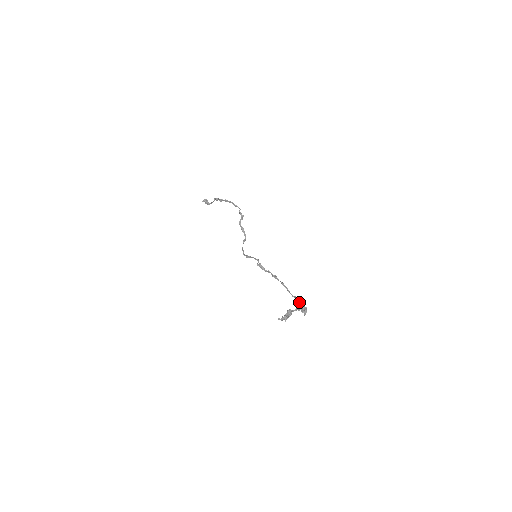
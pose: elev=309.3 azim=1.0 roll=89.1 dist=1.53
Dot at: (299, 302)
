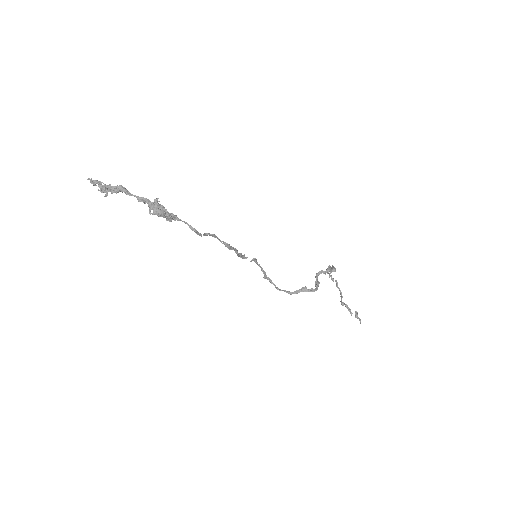
Dot at: occluded
